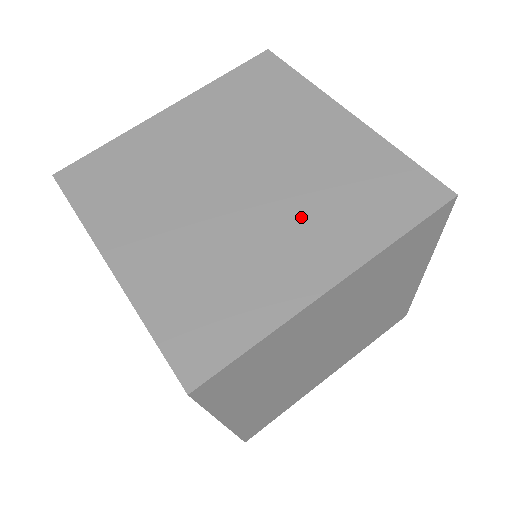
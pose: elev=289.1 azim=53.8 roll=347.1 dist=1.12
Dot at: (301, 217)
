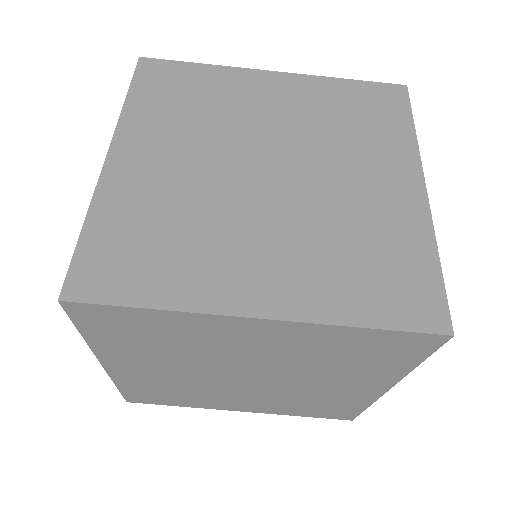
Dot at: (264, 399)
